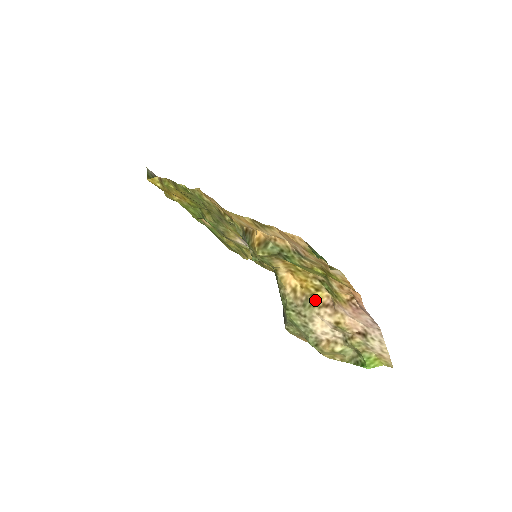
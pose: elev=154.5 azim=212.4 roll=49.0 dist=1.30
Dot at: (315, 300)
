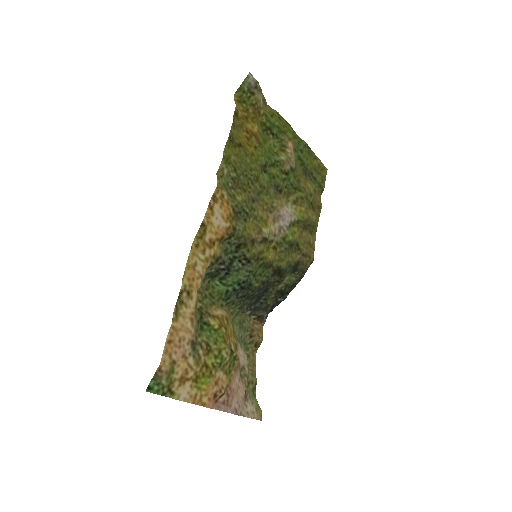
Dot at: occluded
